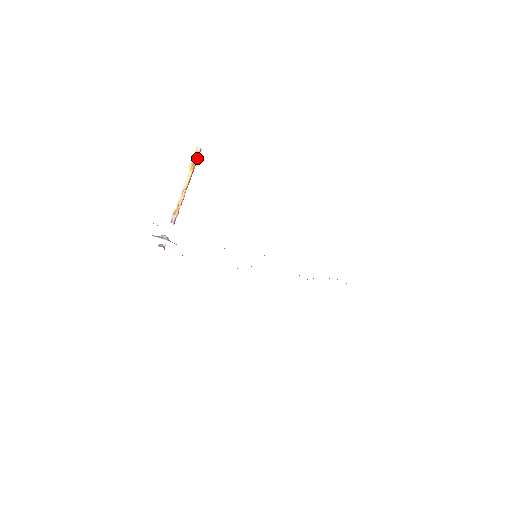
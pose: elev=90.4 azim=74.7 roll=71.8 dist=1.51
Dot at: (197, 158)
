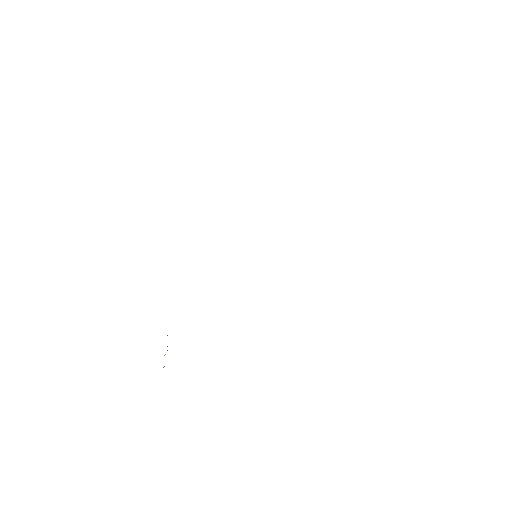
Dot at: occluded
